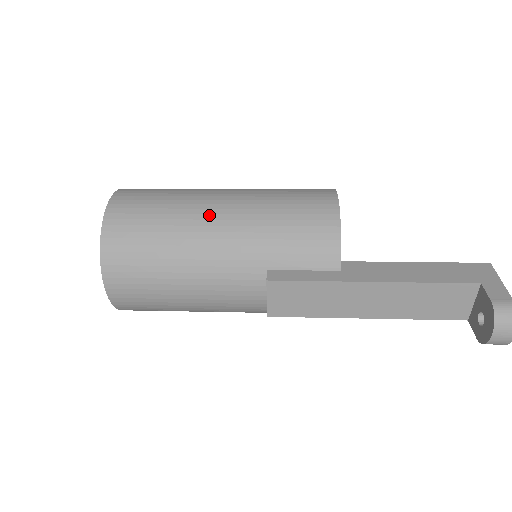
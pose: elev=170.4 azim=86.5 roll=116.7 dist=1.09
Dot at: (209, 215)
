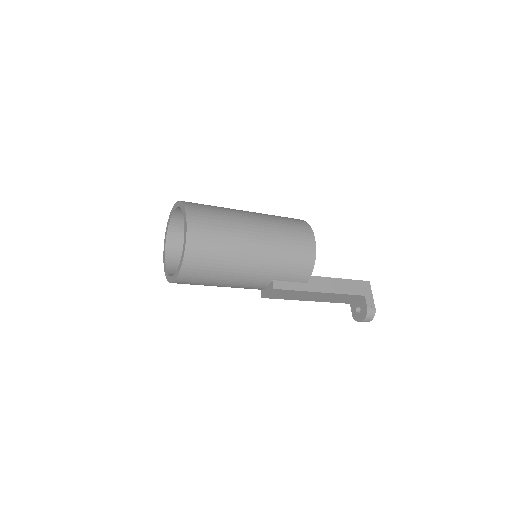
Dot at: (249, 248)
